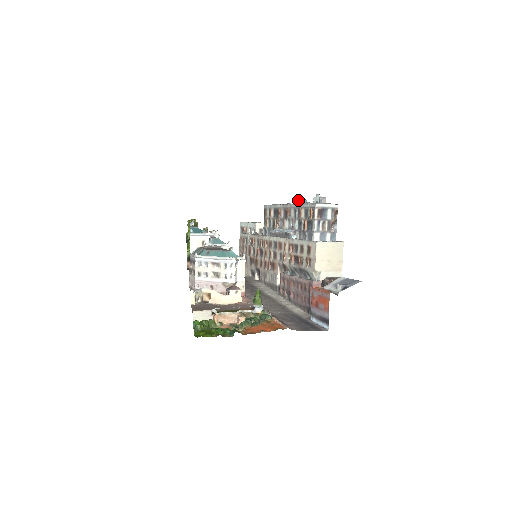
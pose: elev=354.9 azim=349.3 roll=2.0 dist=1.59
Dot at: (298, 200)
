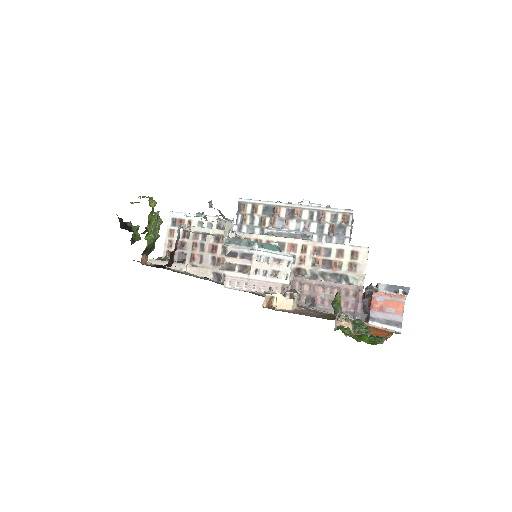
Dot at: (278, 201)
